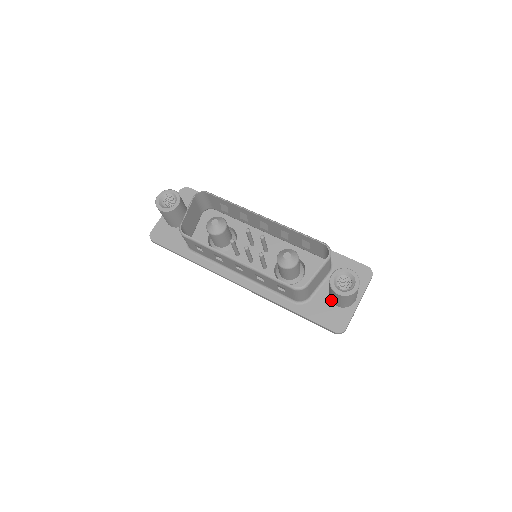
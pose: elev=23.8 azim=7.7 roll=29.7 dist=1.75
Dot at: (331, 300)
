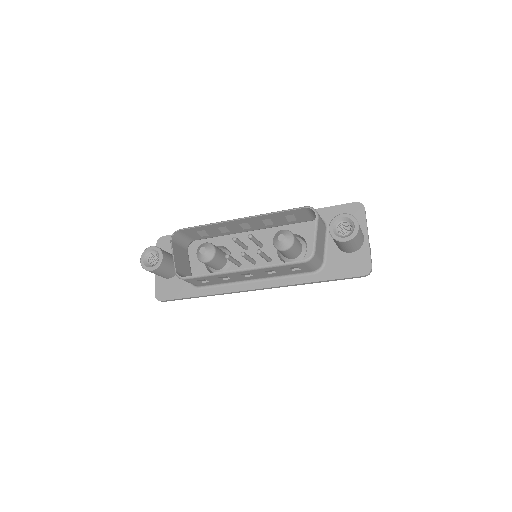
Dot at: (343, 251)
